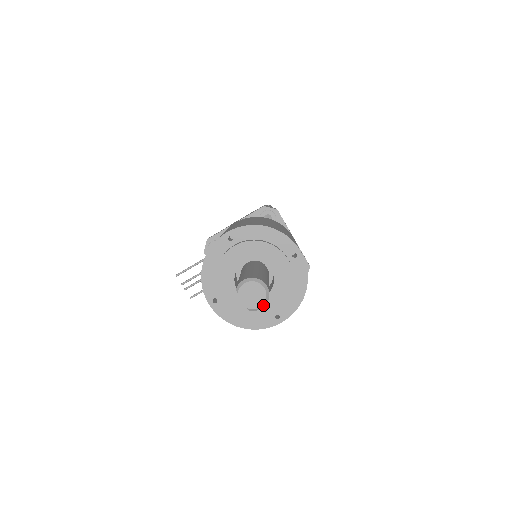
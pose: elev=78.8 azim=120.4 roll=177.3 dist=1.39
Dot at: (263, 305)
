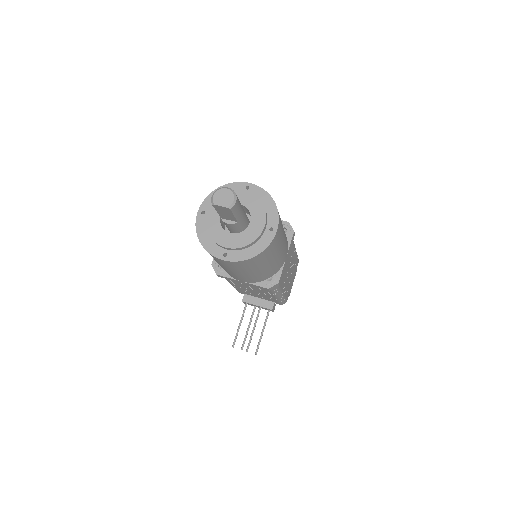
Dot at: (235, 198)
